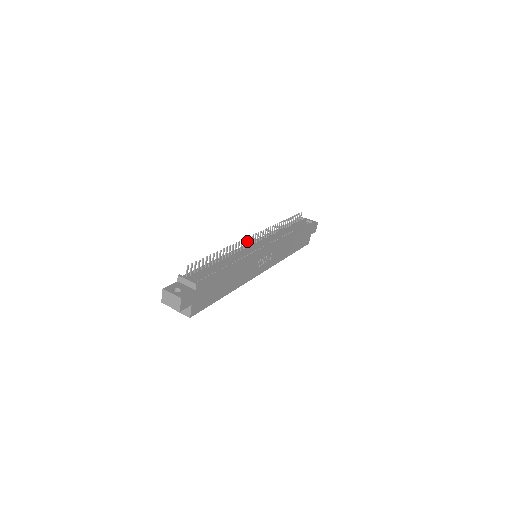
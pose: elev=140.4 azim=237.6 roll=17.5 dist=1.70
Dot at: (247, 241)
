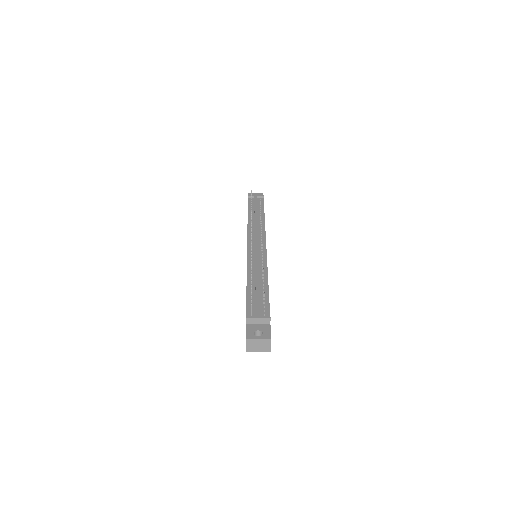
Dot at: occluded
